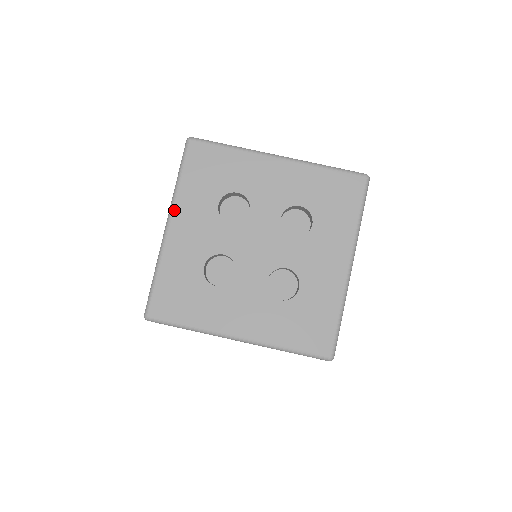
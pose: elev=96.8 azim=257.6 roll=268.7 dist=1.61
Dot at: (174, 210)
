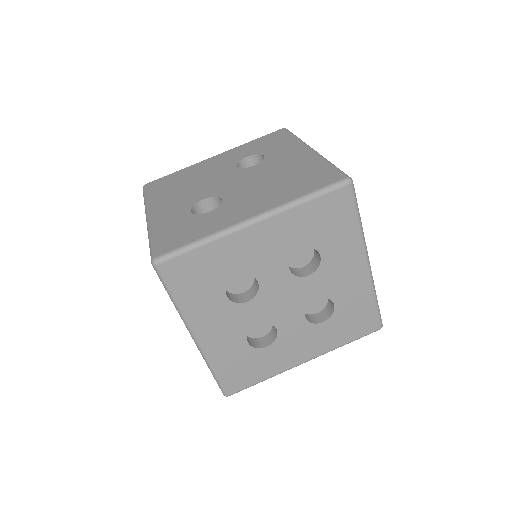
Dot at: (191, 325)
